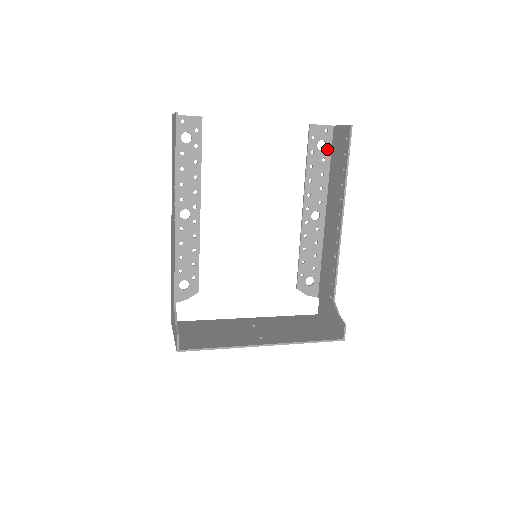
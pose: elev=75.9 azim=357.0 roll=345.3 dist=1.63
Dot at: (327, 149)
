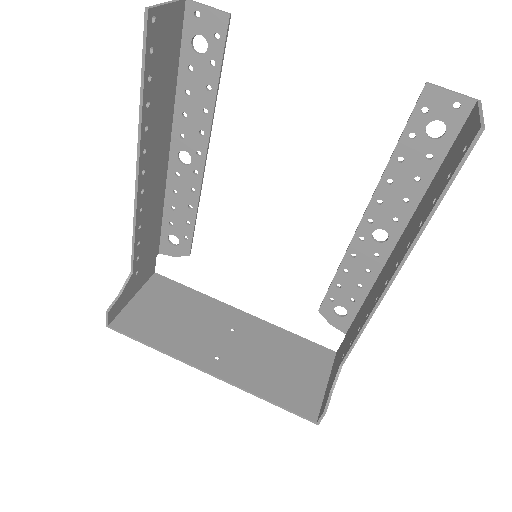
Dot at: (444, 140)
